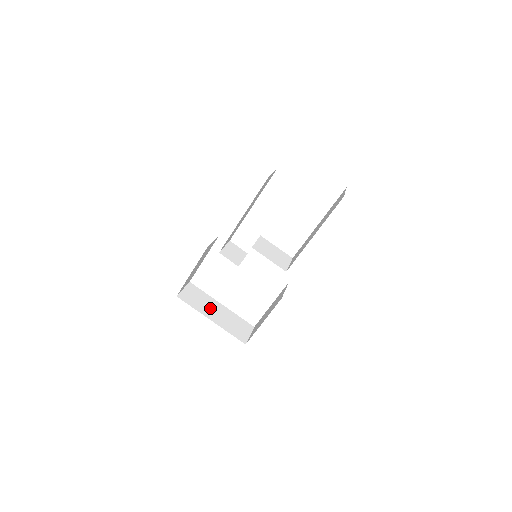
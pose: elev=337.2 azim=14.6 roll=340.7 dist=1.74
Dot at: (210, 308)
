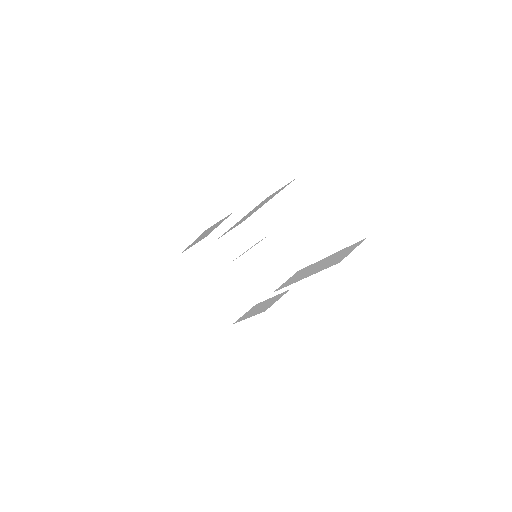
Dot at: (214, 274)
